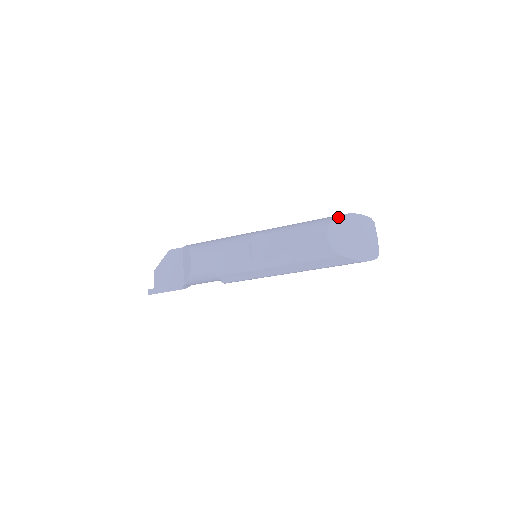
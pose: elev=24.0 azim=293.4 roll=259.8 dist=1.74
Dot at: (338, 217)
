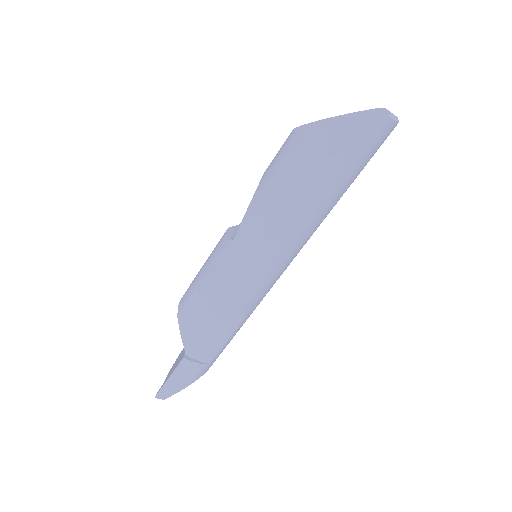
Dot at: (317, 121)
